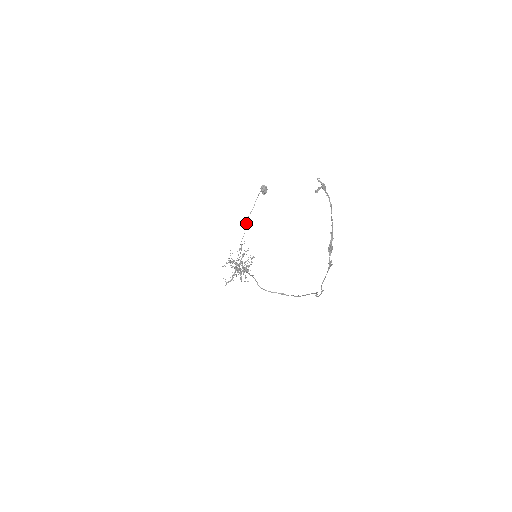
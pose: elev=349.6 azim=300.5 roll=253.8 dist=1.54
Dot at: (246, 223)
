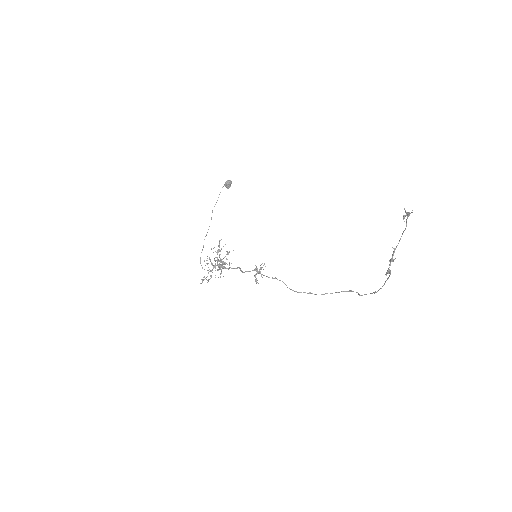
Dot at: (211, 217)
